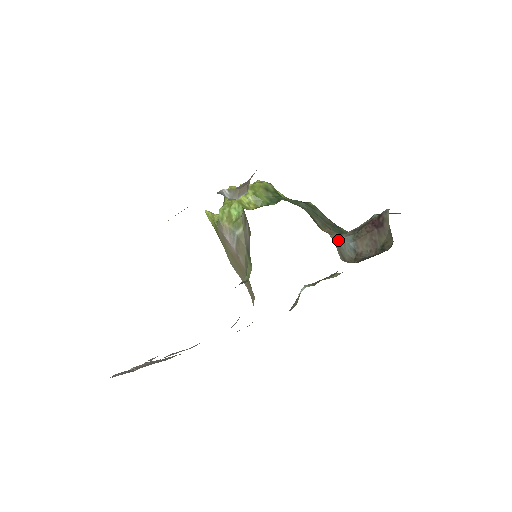
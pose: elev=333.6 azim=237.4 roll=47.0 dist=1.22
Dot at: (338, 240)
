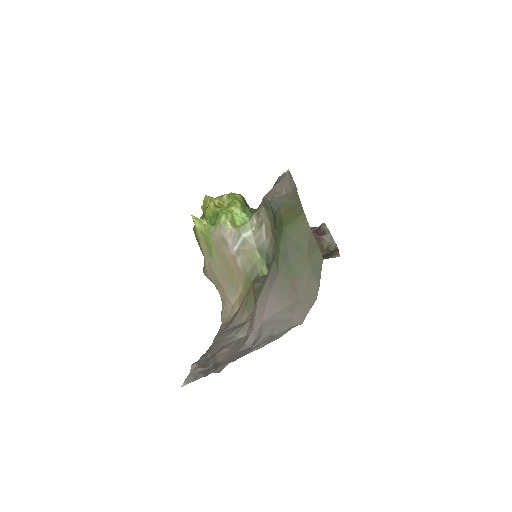
Dot at: occluded
